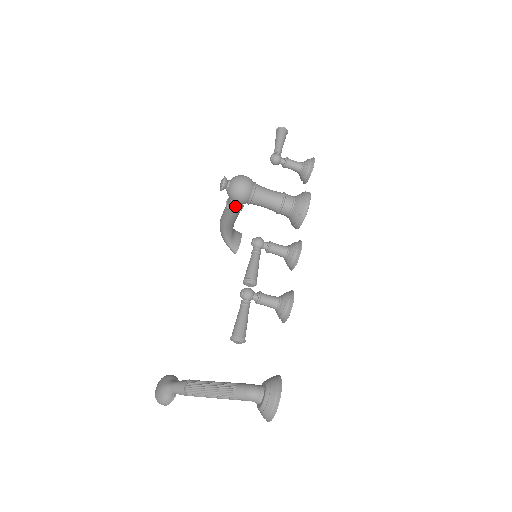
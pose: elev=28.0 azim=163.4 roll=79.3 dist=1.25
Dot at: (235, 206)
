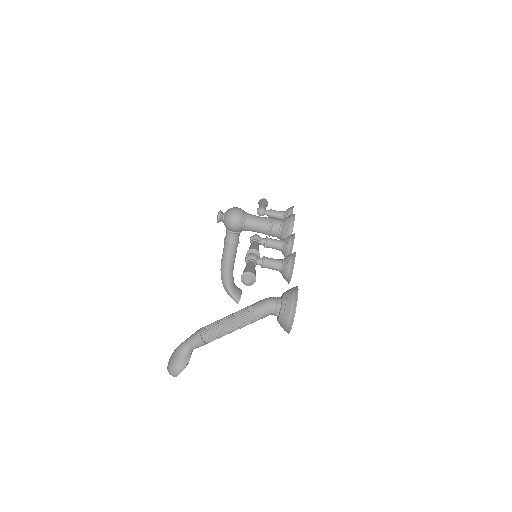
Dot at: (232, 237)
